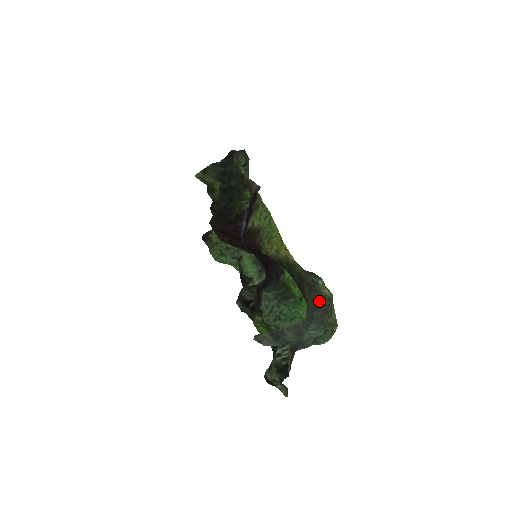
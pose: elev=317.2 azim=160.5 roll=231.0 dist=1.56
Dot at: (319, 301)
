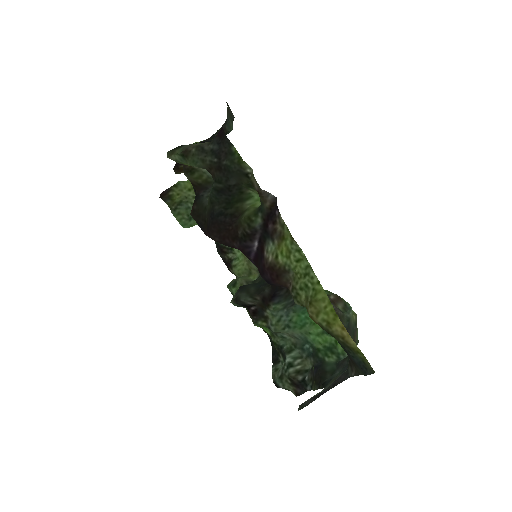
Dot at: (351, 336)
